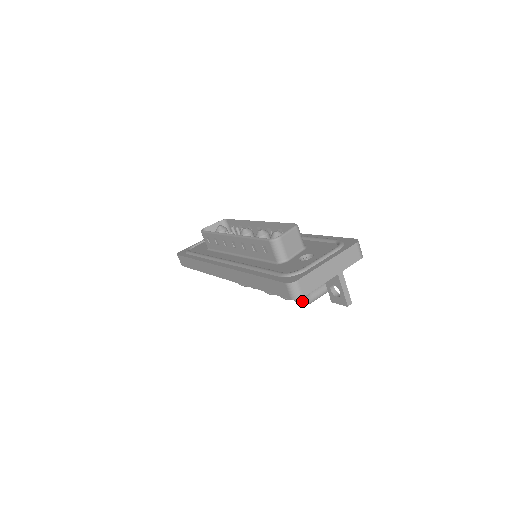
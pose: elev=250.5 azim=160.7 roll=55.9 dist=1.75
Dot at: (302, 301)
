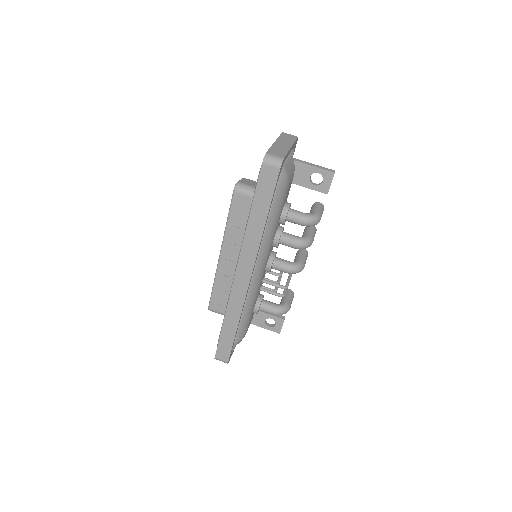
Dot at: (311, 217)
